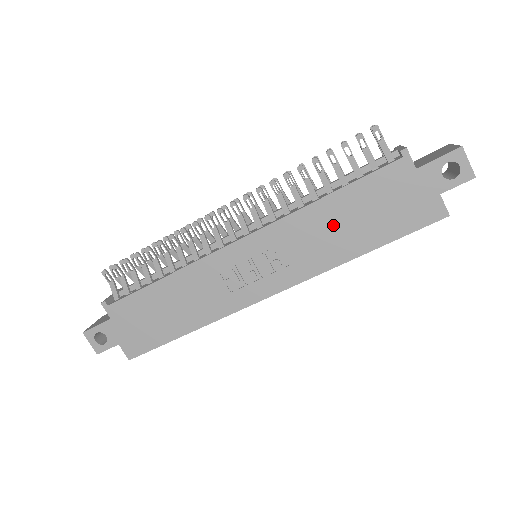
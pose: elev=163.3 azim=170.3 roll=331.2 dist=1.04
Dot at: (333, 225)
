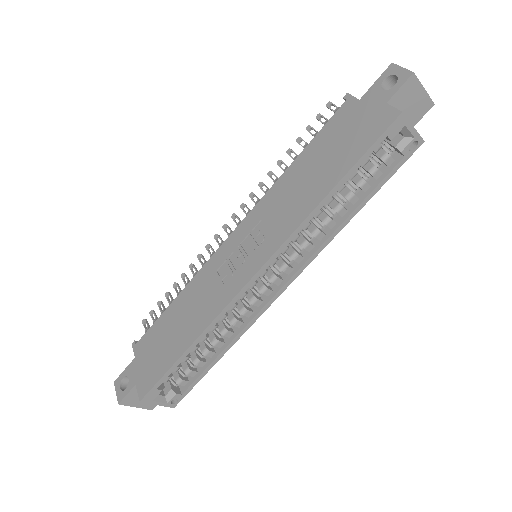
Dot at: (302, 180)
